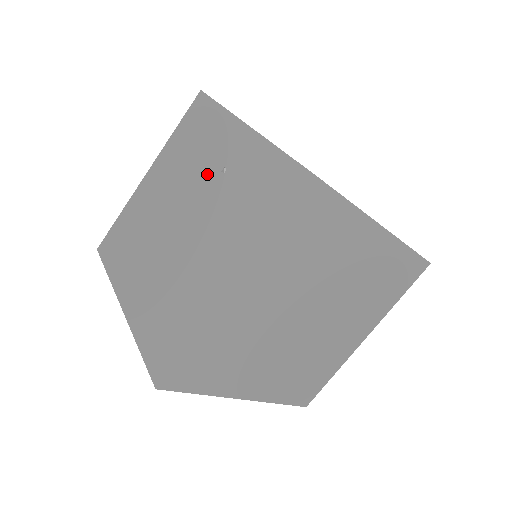
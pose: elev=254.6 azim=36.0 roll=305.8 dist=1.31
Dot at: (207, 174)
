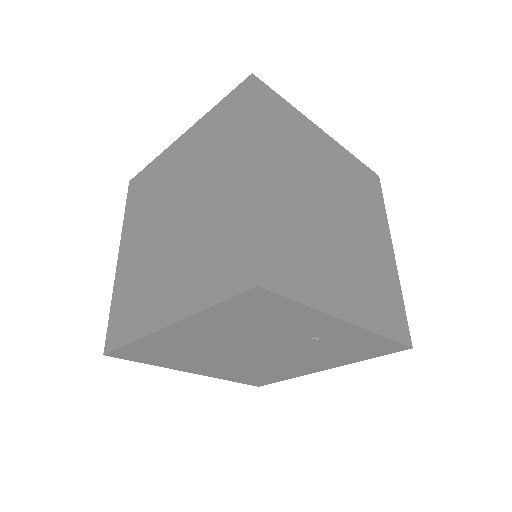
Dot at: (291, 338)
